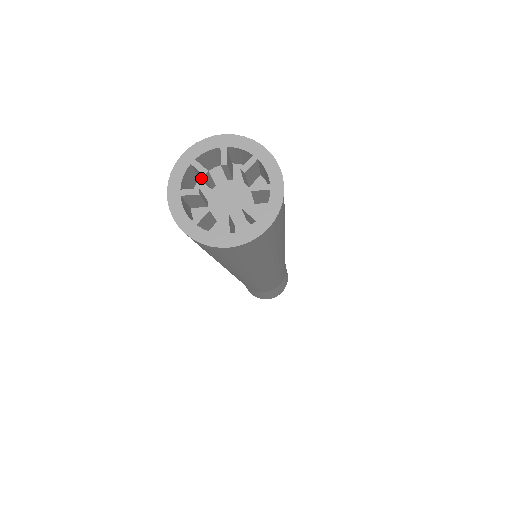
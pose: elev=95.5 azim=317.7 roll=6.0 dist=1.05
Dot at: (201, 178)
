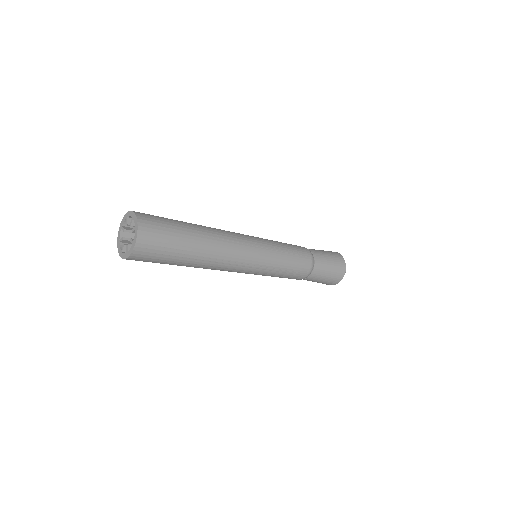
Dot at: occluded
